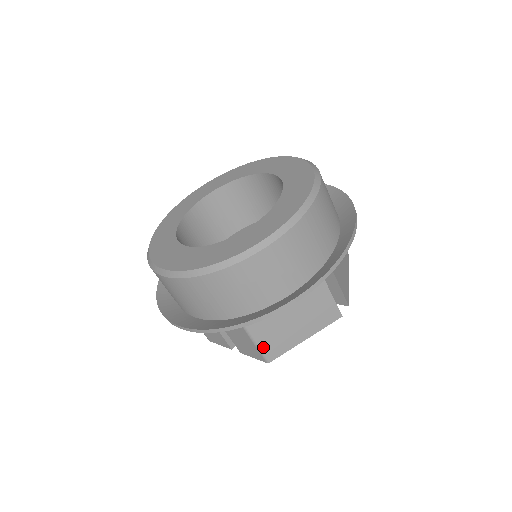
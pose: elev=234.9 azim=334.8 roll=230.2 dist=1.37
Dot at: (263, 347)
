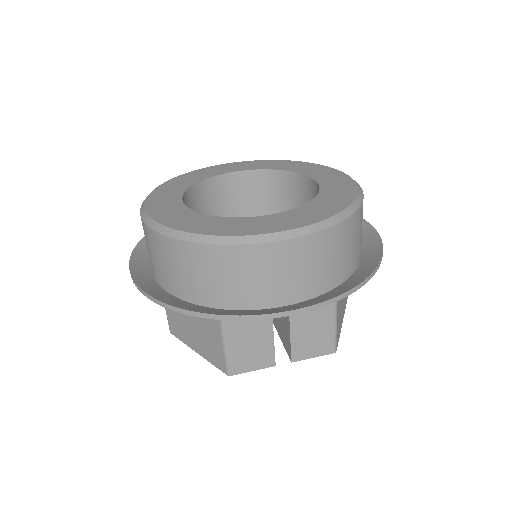
Dot at: (337, 329)
